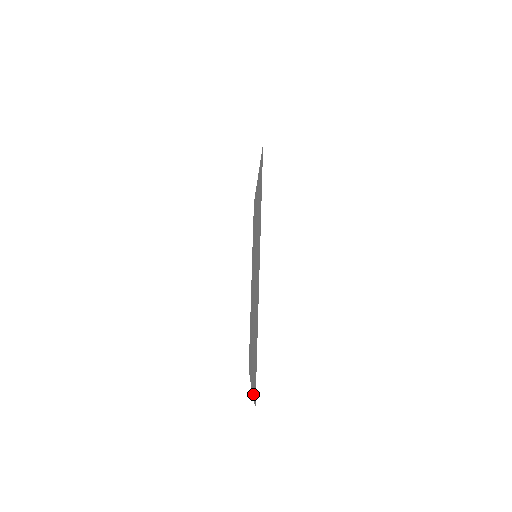
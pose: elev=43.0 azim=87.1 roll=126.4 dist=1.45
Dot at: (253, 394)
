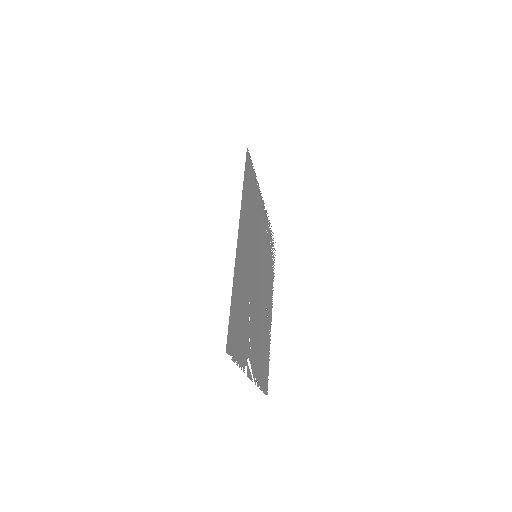
Dot at: (237, 363)
